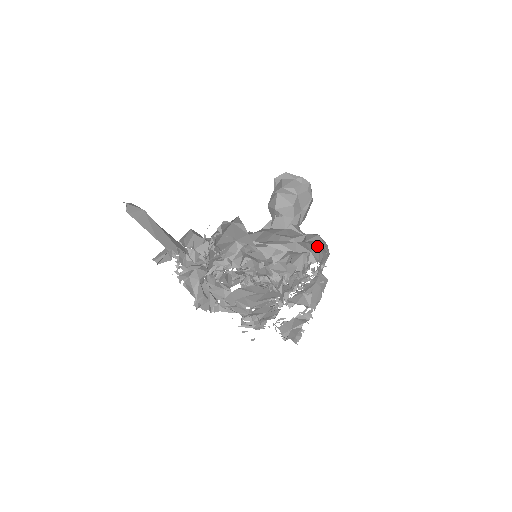
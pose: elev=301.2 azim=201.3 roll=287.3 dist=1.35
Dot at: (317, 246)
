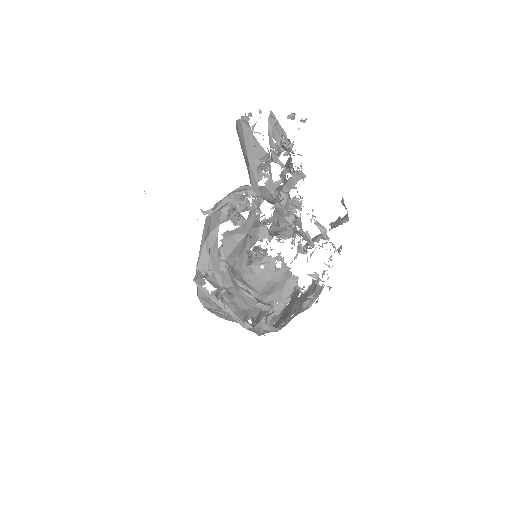
Dot at: occluded
